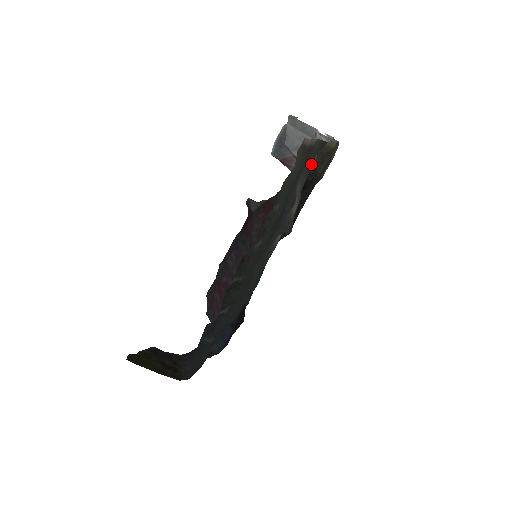
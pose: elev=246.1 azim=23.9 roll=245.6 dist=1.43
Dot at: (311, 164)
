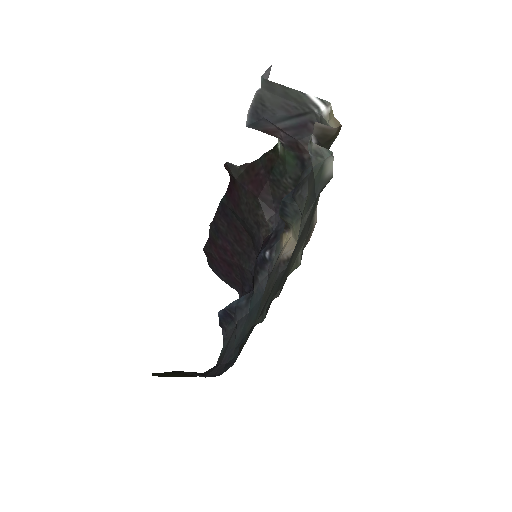
Dot at: (311, 189)
